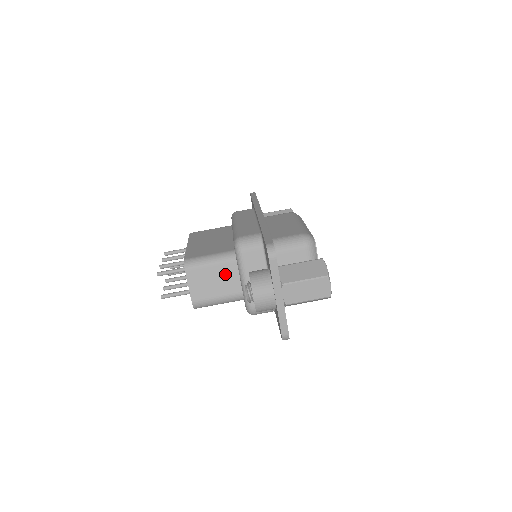
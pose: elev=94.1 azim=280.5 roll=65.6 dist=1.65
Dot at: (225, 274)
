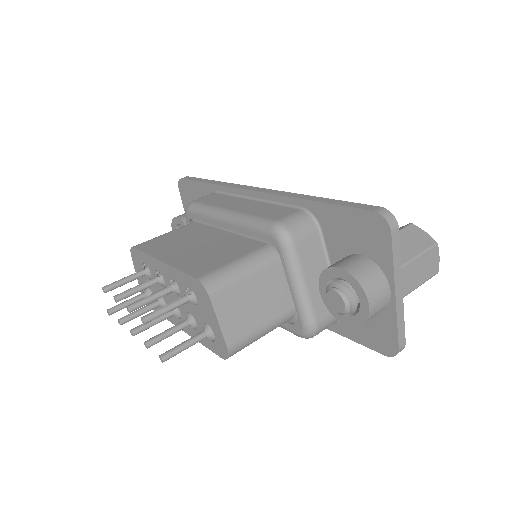
Dot at: (267, 286)
